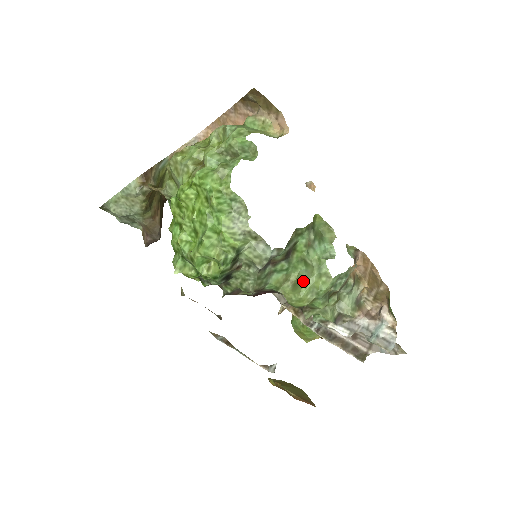
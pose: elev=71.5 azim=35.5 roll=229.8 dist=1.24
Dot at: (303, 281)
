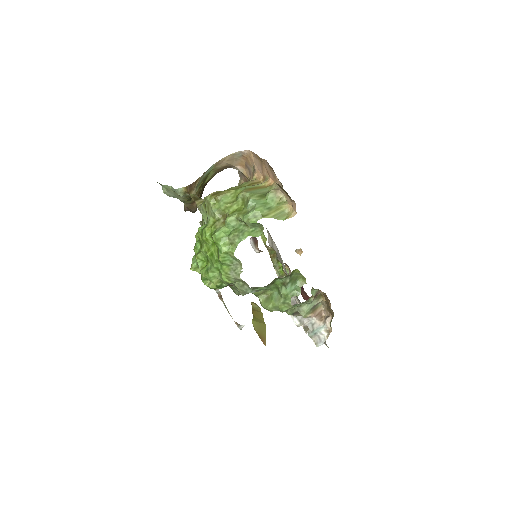
Dot at: (273, 300)
